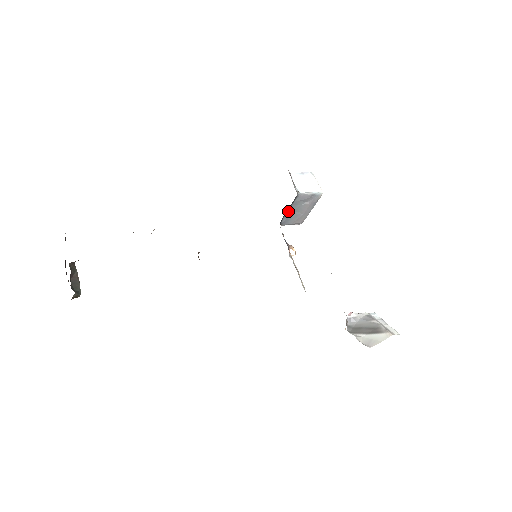
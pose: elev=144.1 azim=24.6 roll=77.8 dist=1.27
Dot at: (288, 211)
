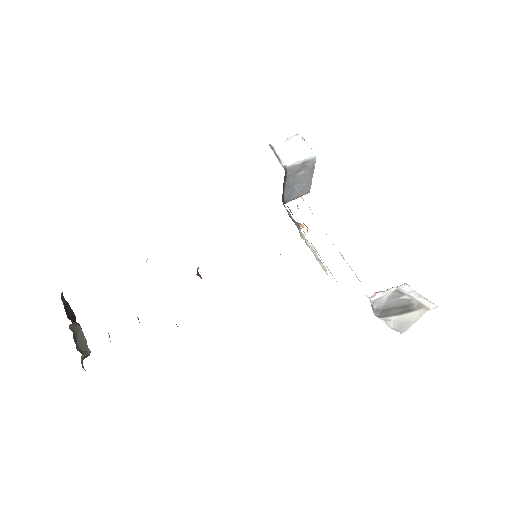
Dot at: (285, 187)
